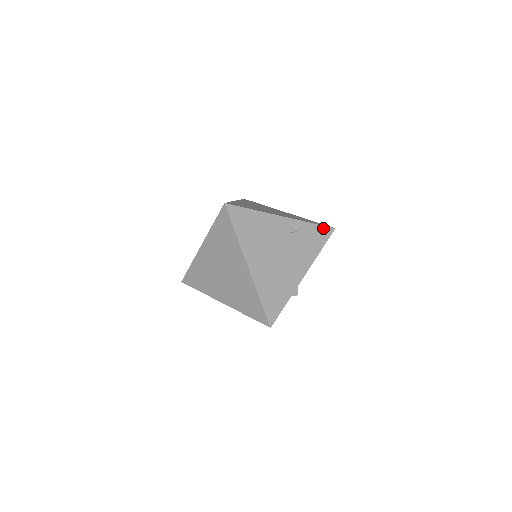
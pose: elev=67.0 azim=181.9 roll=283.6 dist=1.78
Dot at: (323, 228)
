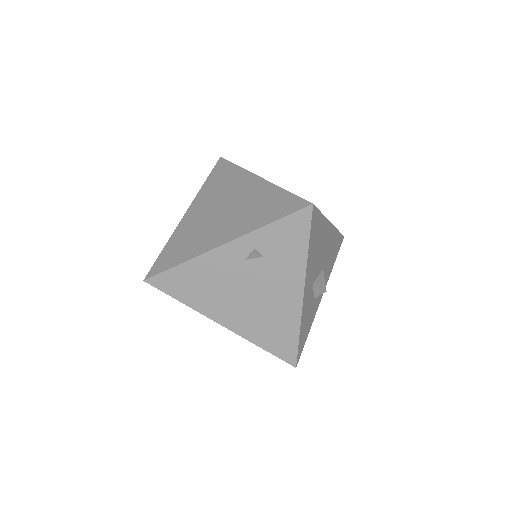
Dot at: (292, 218)
